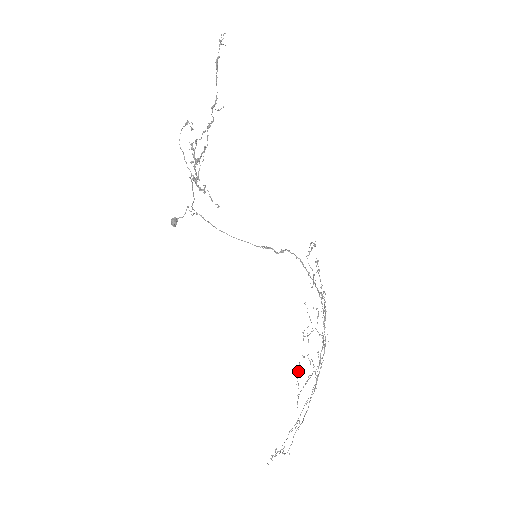
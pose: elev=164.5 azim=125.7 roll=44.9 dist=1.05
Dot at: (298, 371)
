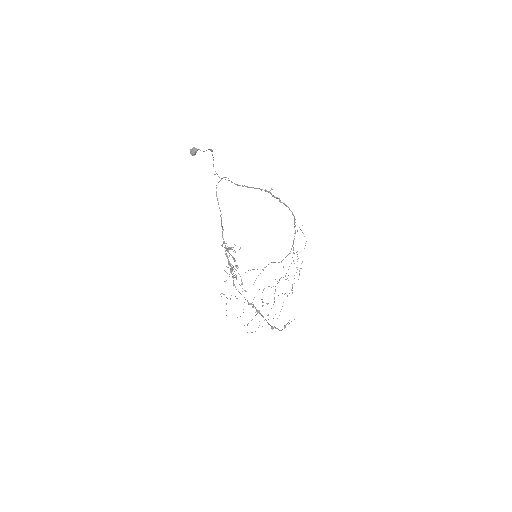
Dot at: occluded
